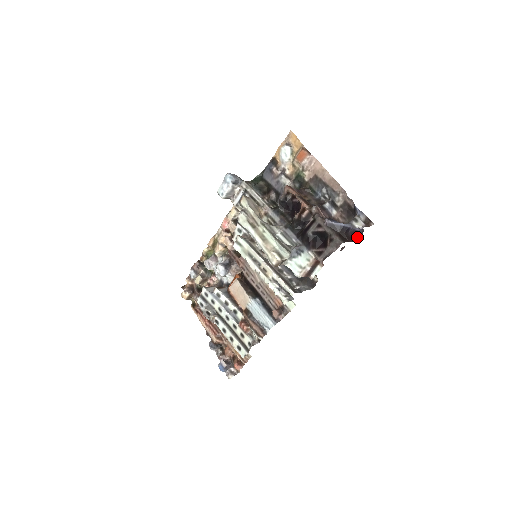
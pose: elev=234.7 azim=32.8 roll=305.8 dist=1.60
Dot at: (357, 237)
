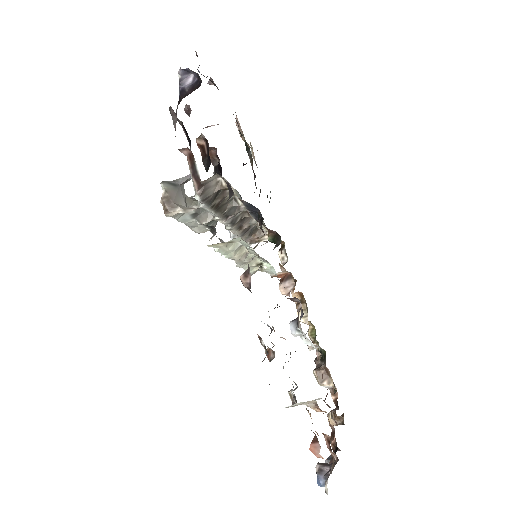
Dot at: (200, 84)
